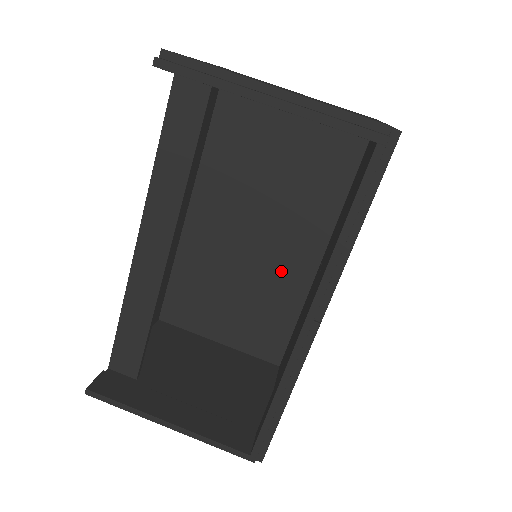
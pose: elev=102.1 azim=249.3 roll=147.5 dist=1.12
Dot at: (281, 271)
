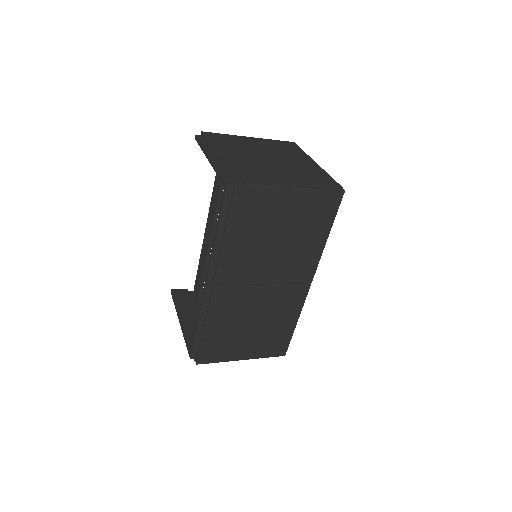
Dot at: occluded
